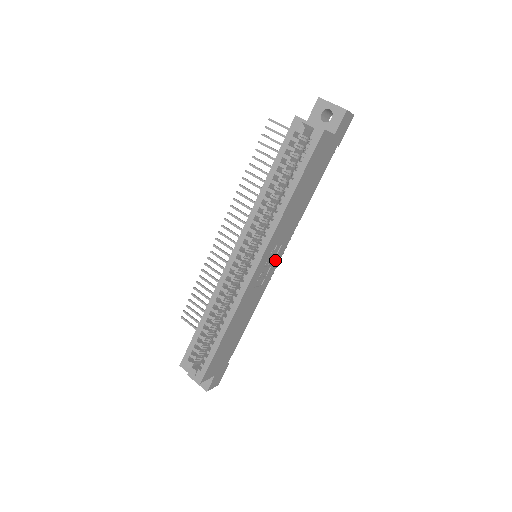
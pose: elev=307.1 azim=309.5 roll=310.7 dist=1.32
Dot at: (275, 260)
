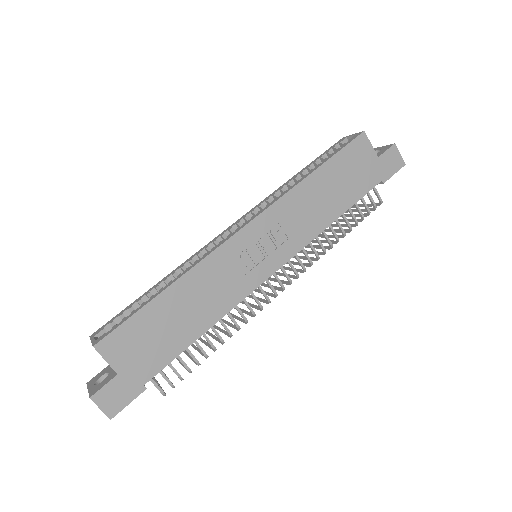
Dot at: (274, 256)
